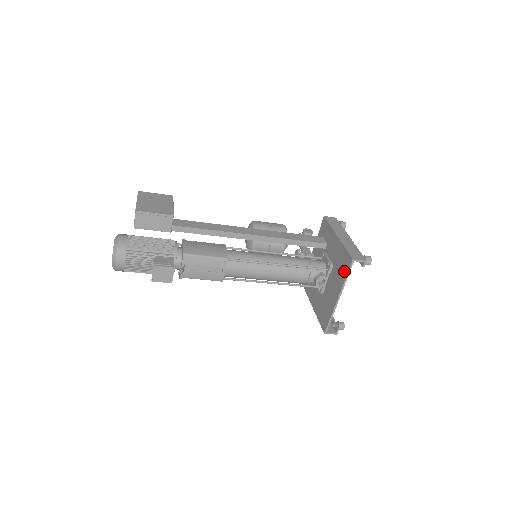
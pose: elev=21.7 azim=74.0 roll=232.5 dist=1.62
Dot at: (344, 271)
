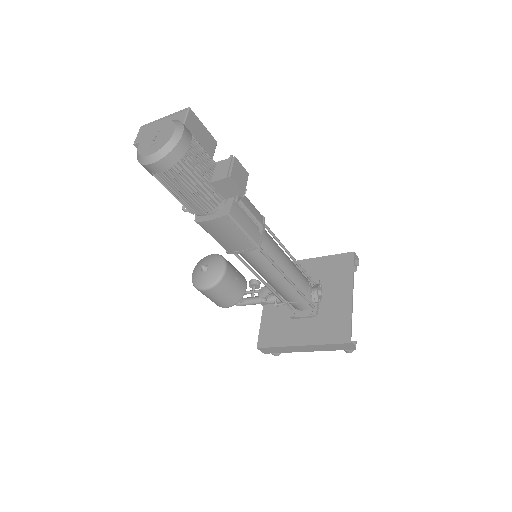
Dot at: (346, 268)
